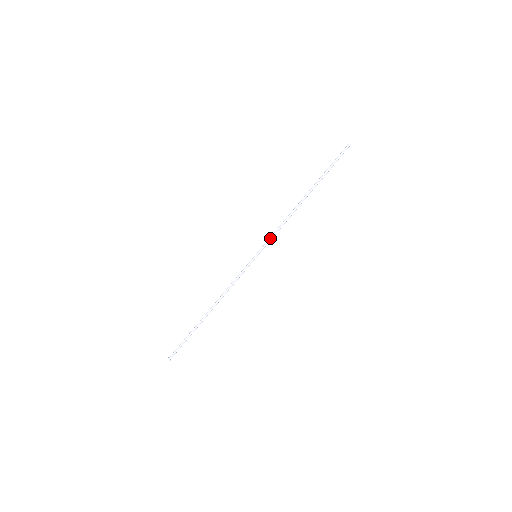
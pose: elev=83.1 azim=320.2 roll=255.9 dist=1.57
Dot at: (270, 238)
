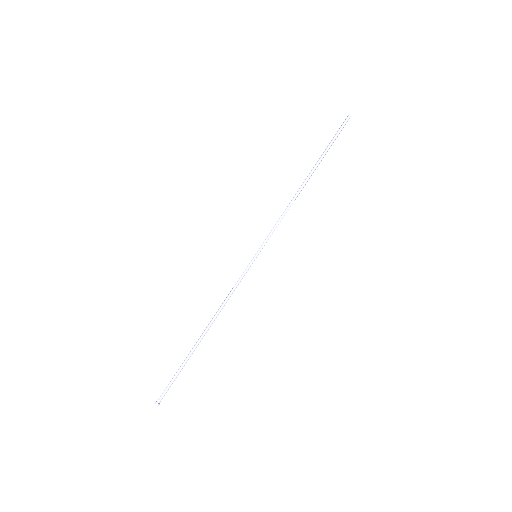
Dot at: (270, 232)
